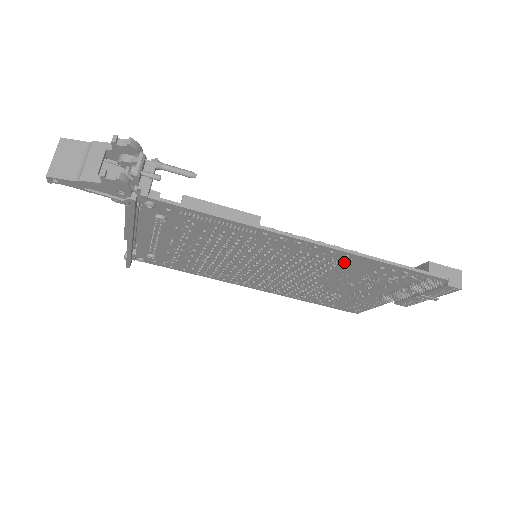
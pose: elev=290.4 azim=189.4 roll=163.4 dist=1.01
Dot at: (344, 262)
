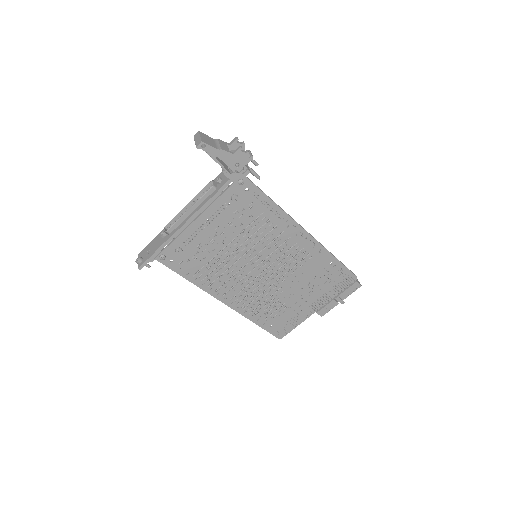
Dot at: (313, 257)
